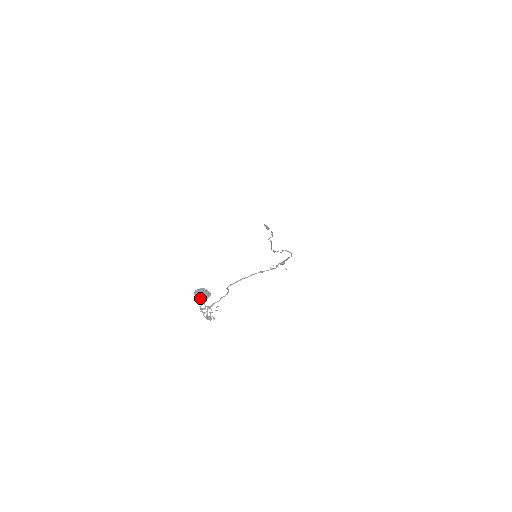
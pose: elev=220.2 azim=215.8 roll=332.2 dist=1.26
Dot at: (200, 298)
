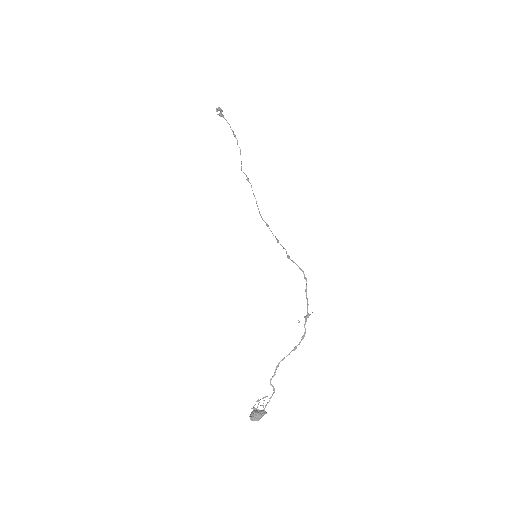
Dot at: (257, 420)
